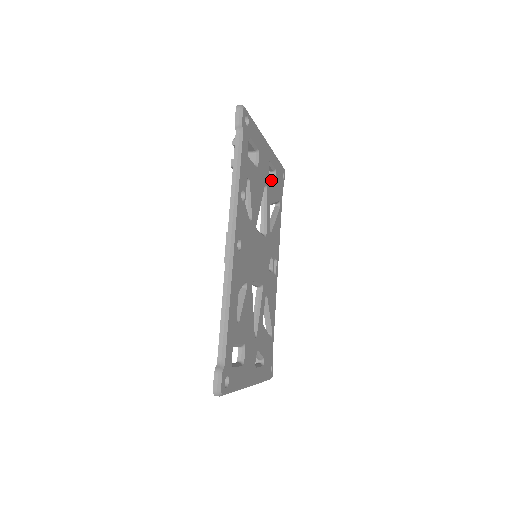
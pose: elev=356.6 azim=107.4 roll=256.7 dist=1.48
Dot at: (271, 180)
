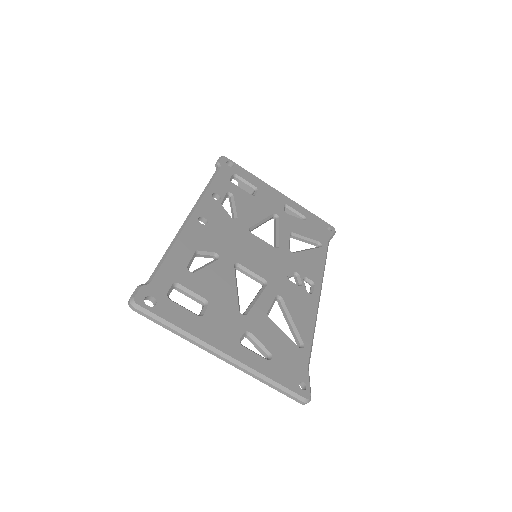
Dot at: (292, 218)
